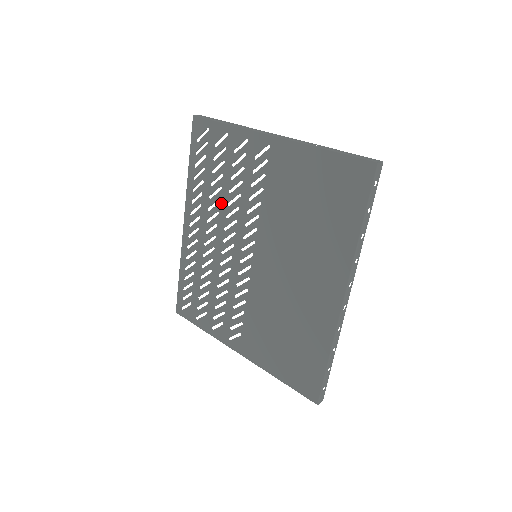
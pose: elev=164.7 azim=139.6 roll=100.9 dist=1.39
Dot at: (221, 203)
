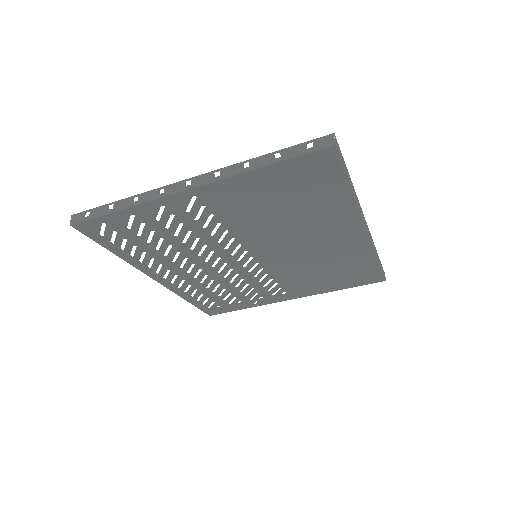
Dot at: (183, 253)
